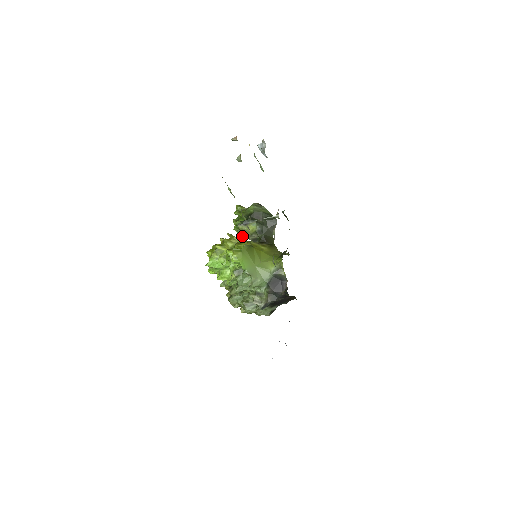
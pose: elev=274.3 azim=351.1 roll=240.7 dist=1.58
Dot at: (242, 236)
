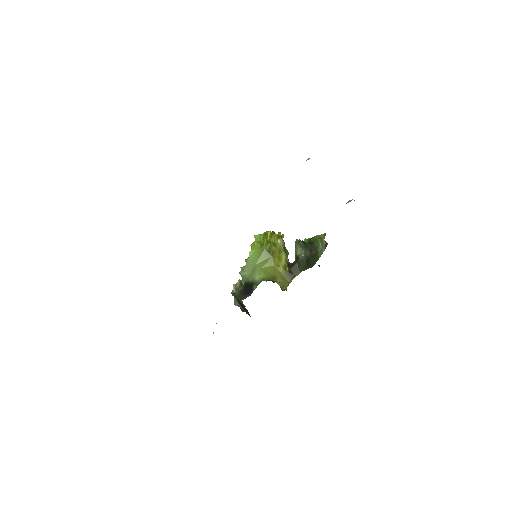
Dot at: occluded
